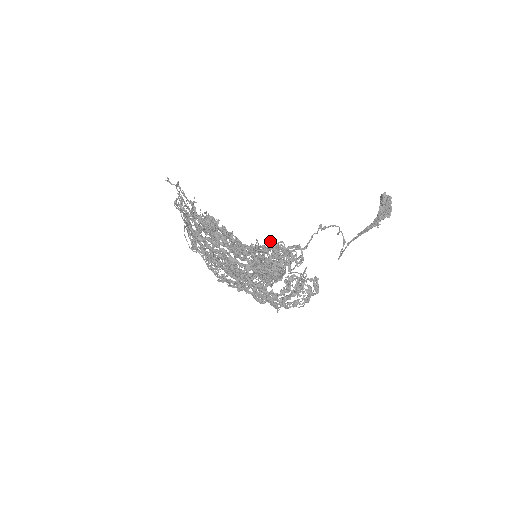
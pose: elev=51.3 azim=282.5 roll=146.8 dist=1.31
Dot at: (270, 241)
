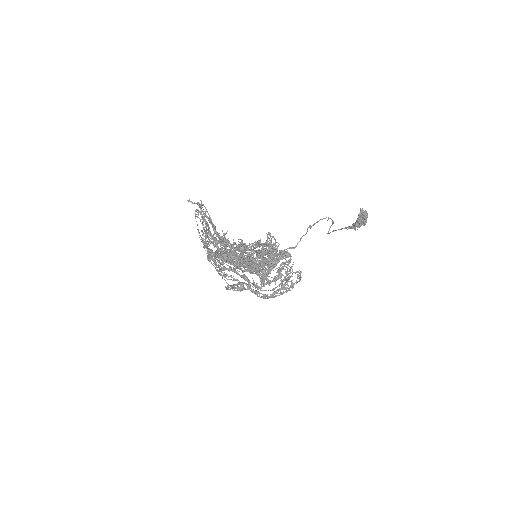
Dot at: (268, 241)
